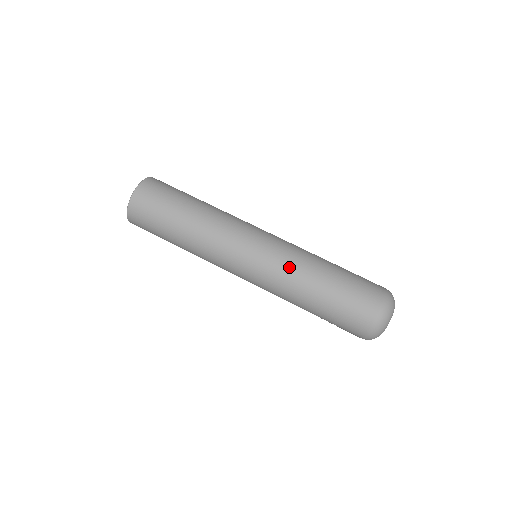
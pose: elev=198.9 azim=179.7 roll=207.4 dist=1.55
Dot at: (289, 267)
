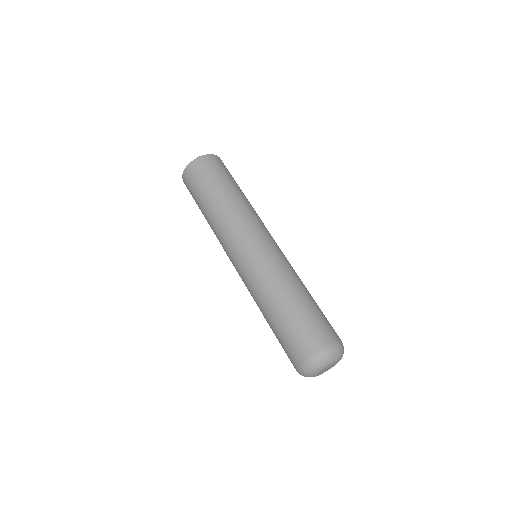
Dot at: (258, 283)
